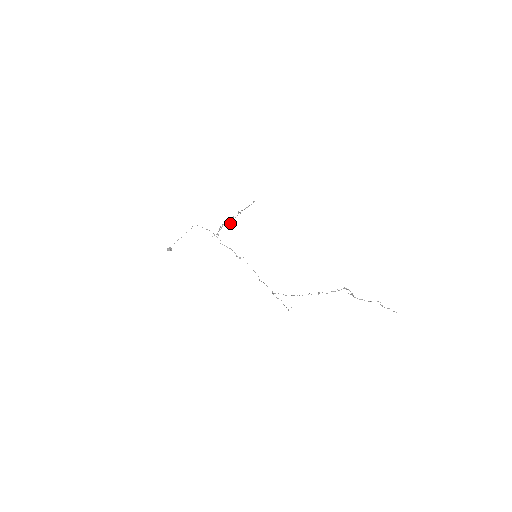
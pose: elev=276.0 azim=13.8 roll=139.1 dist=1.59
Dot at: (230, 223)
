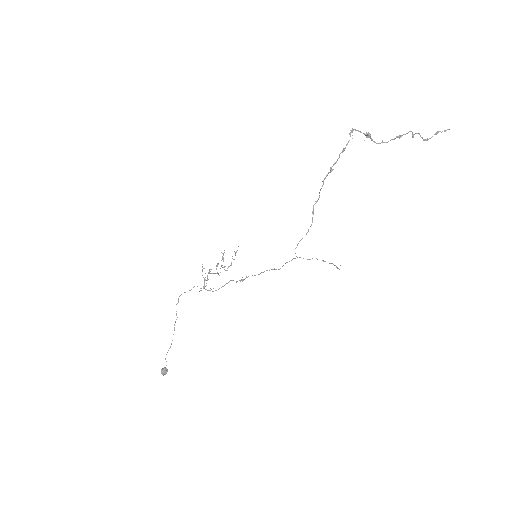
Dot at: (216, 273)
